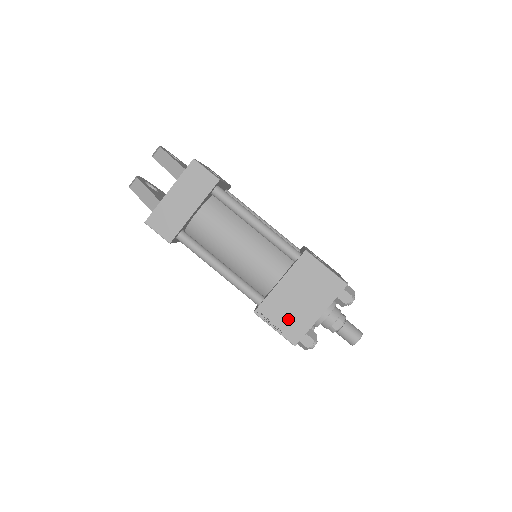
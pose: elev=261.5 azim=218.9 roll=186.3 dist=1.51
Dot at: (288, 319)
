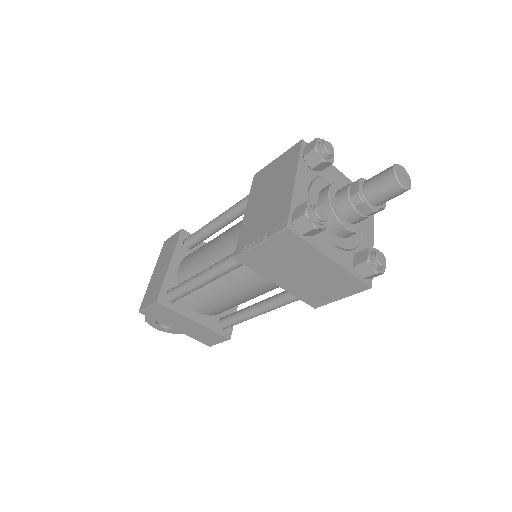
Dot at: (266, 221)
